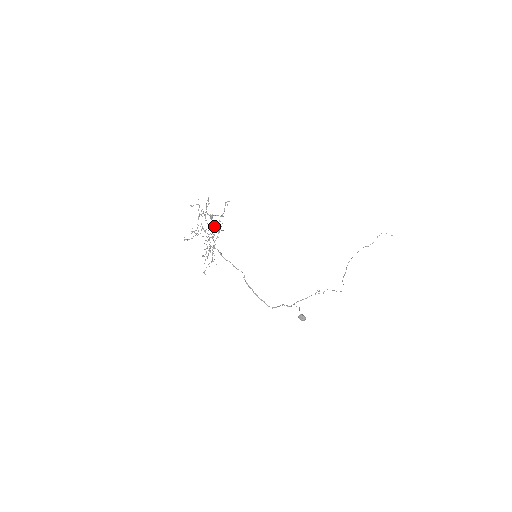
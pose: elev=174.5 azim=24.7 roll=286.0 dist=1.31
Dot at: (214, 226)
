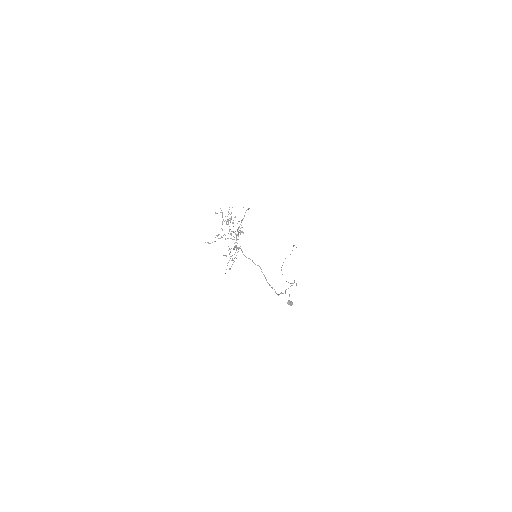
Dot at: (237, 230)
